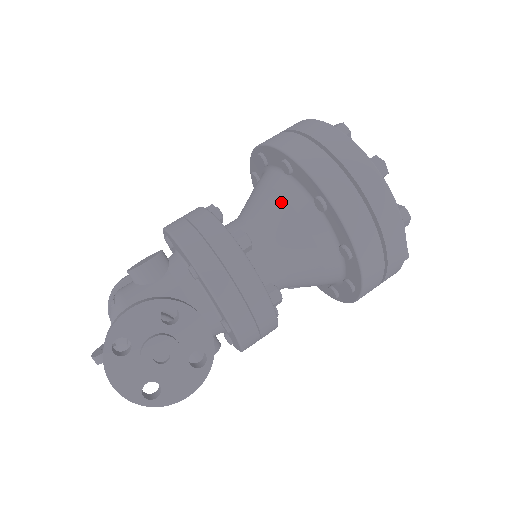
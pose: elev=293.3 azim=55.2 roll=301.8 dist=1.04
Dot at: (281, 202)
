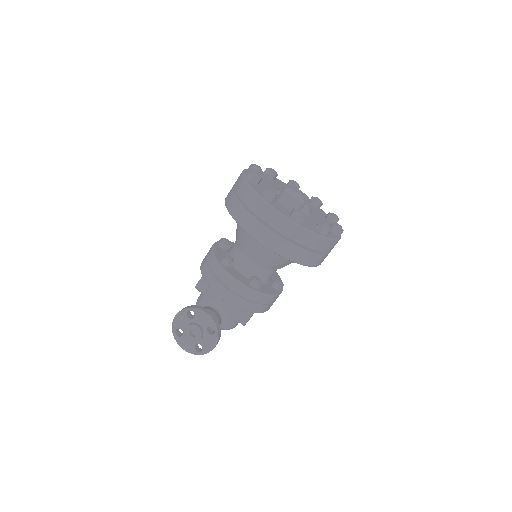
Dot at: (240, 230)
